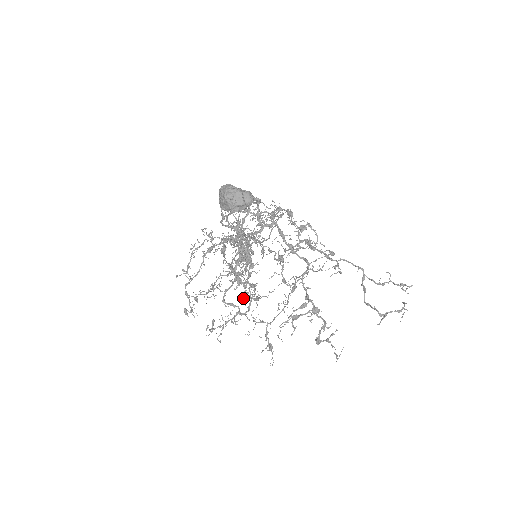
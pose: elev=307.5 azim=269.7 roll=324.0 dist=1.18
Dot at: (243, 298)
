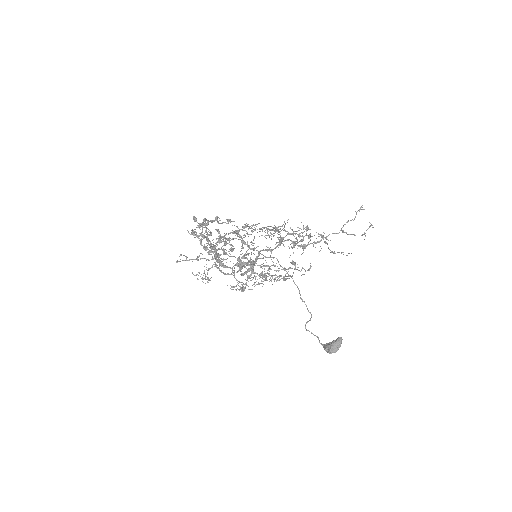
Dot at: occluded
